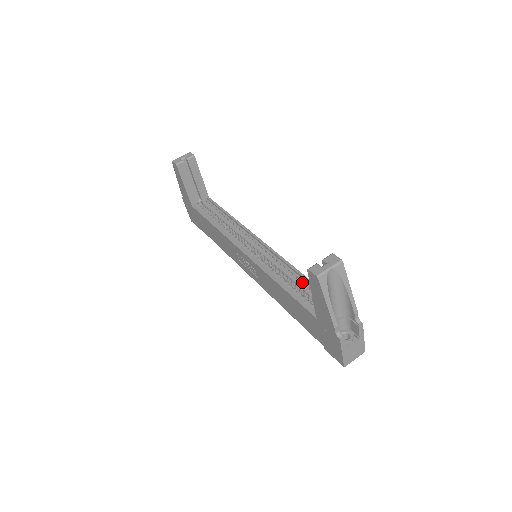
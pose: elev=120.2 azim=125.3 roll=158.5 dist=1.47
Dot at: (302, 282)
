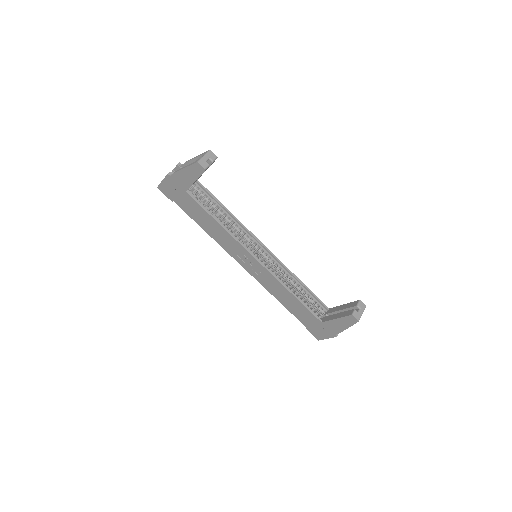
Dot at: (304, 290)
